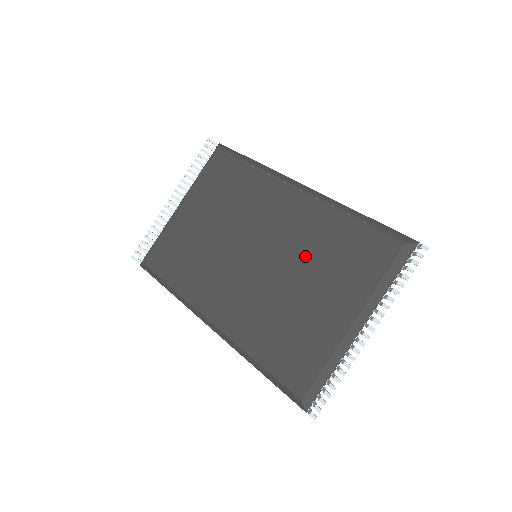
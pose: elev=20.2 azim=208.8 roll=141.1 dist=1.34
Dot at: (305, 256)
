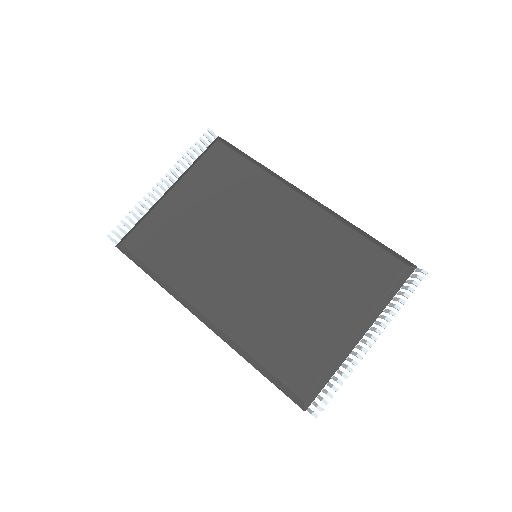
Dot at: (311, 264)
